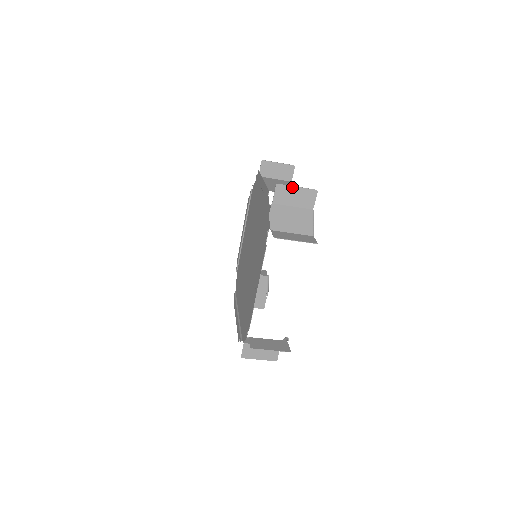
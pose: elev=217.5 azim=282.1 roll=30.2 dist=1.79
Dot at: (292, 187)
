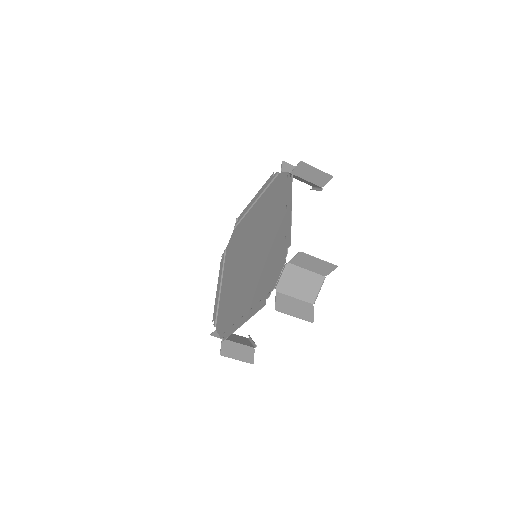
Dot at: (314, 258)
